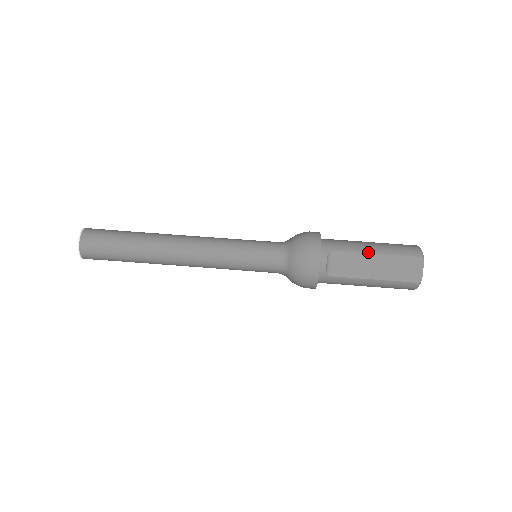
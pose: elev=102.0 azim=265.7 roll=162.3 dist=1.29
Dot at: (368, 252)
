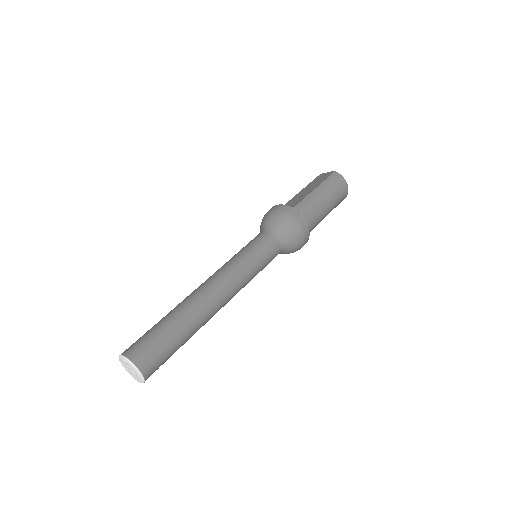
Dot at: (296, 195)
